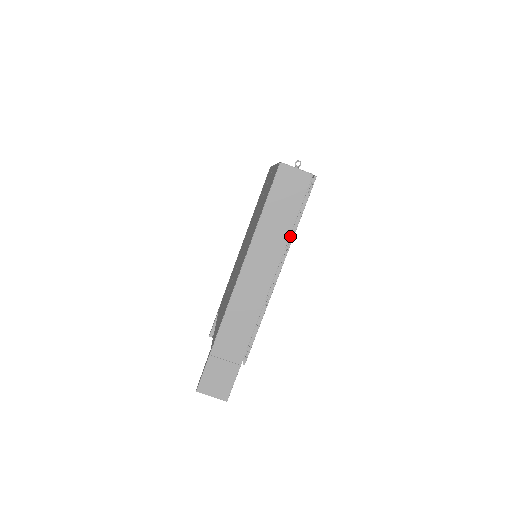
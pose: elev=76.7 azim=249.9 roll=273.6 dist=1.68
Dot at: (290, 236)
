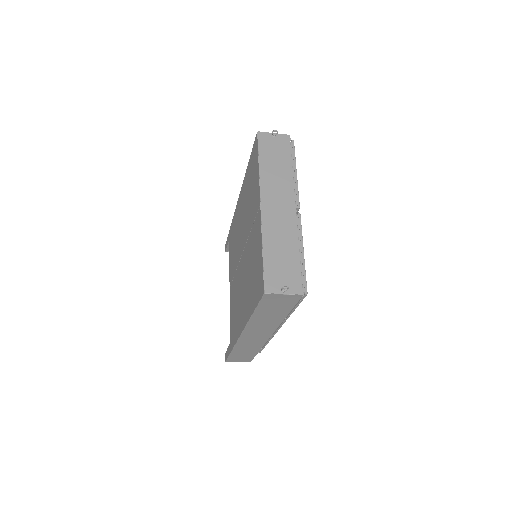
Dot at: occluded
